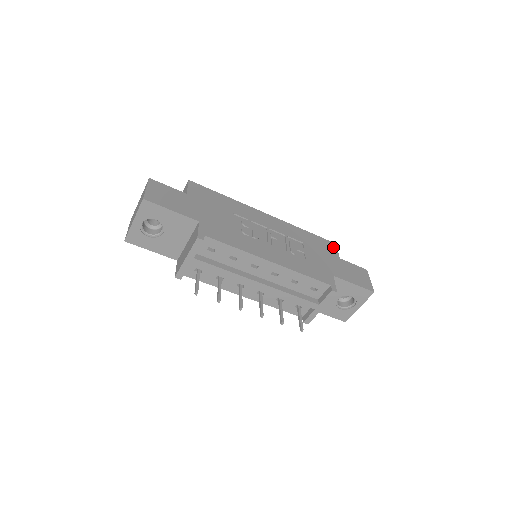
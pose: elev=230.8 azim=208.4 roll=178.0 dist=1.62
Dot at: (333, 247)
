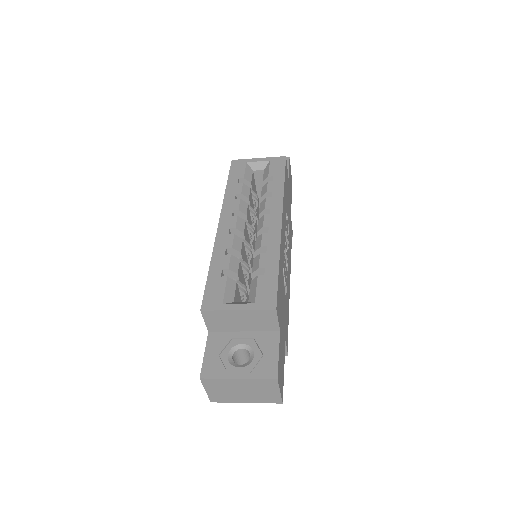
Dot at: occluded
